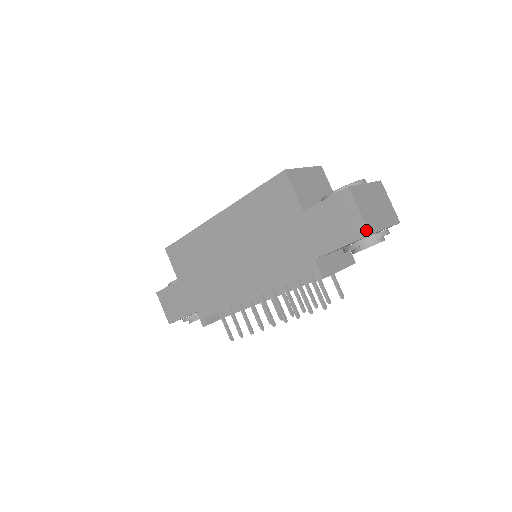
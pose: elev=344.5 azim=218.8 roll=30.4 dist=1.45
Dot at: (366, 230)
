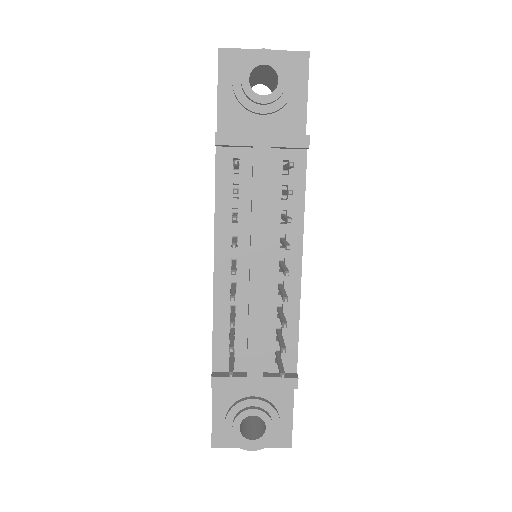
Dot at: (218, 52)
